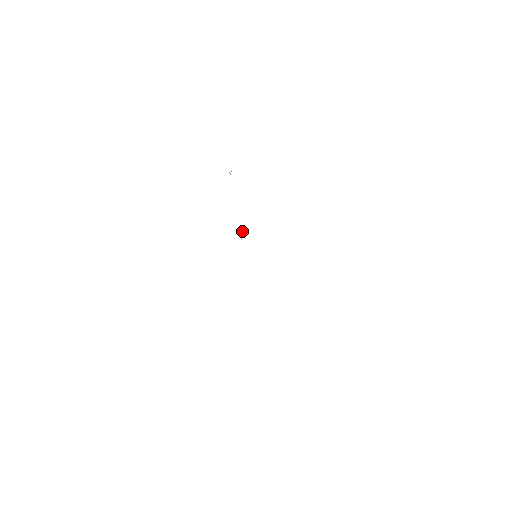
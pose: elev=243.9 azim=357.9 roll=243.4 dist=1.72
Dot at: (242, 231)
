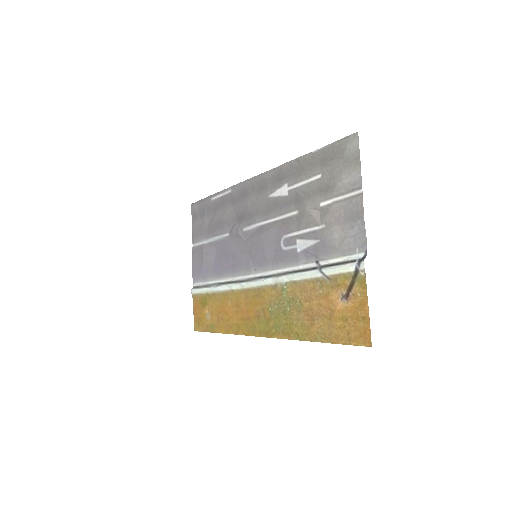
Dot at: (281, 279)
